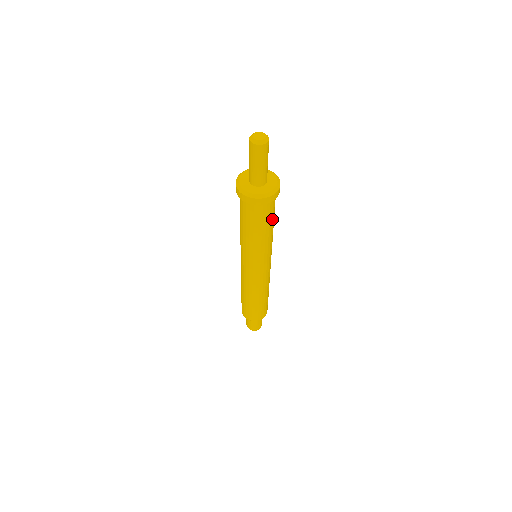
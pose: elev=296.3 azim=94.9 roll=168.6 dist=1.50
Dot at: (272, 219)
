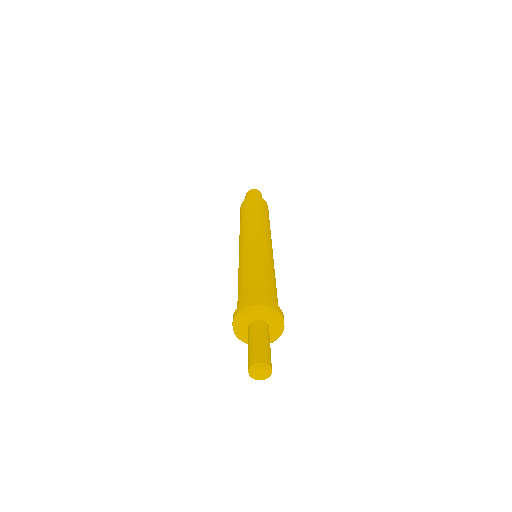
Dot at: occluded
